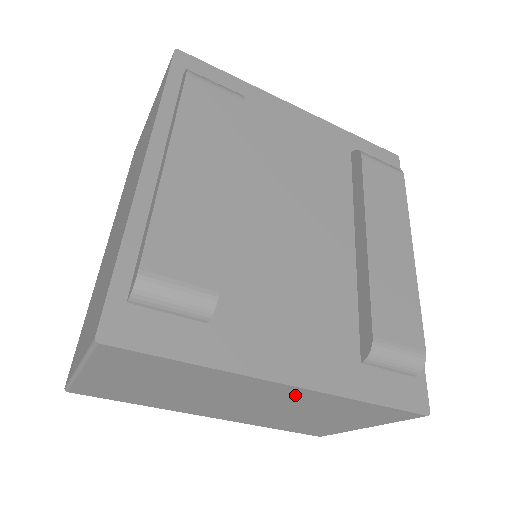
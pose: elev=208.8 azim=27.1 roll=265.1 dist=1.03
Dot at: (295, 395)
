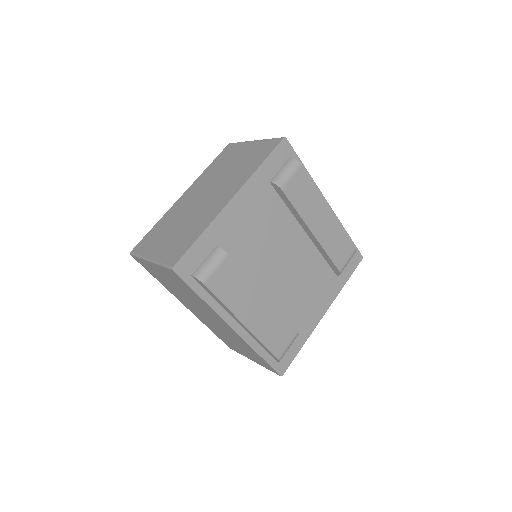
Dot at: occluded
